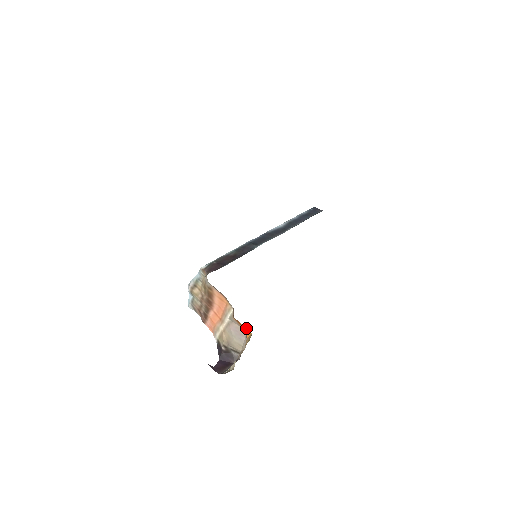
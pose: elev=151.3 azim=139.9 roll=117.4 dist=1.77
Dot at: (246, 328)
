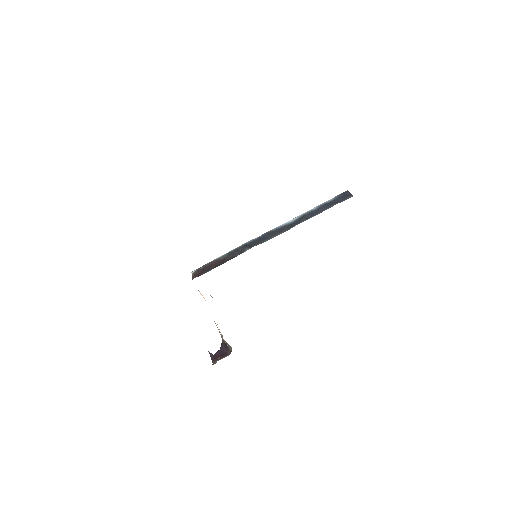
Dot at: occluded
